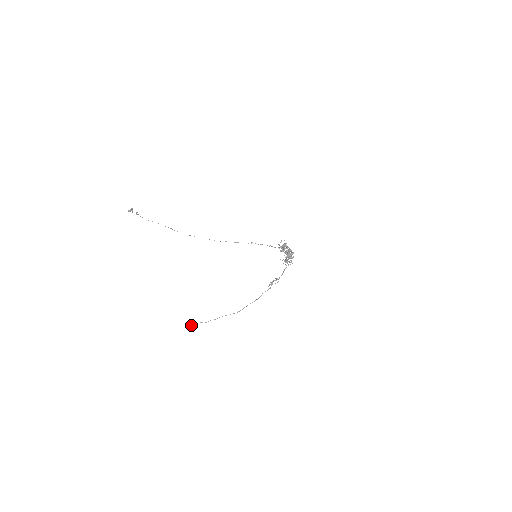
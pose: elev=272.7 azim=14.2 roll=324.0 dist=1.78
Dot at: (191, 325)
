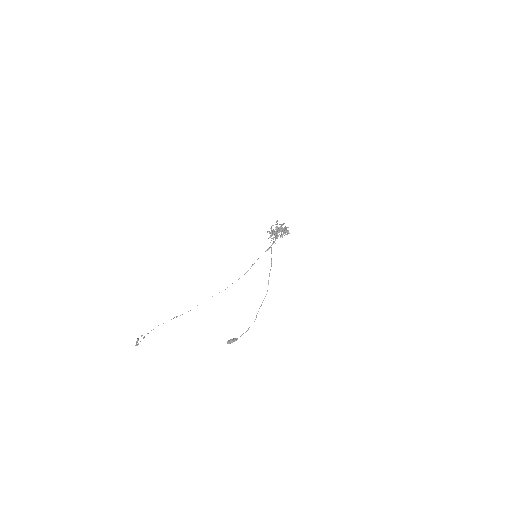
Dot at: (232, 342)
